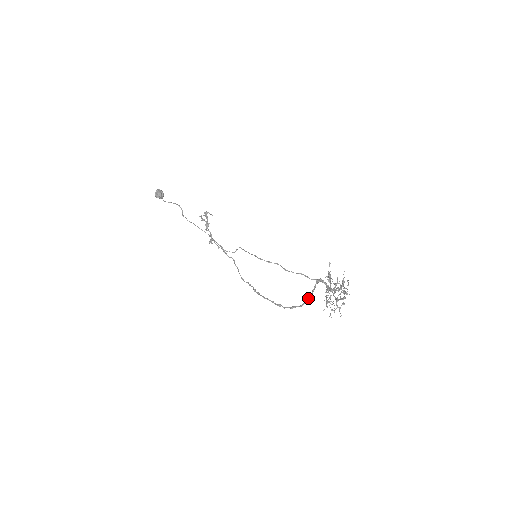
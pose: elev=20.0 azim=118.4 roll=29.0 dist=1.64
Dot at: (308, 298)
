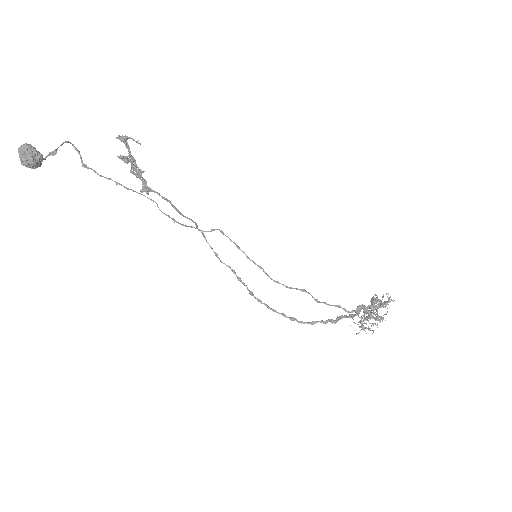
Dot at: (337, 320)
